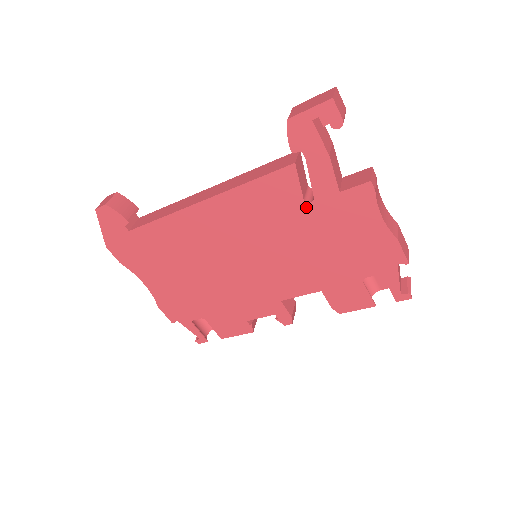
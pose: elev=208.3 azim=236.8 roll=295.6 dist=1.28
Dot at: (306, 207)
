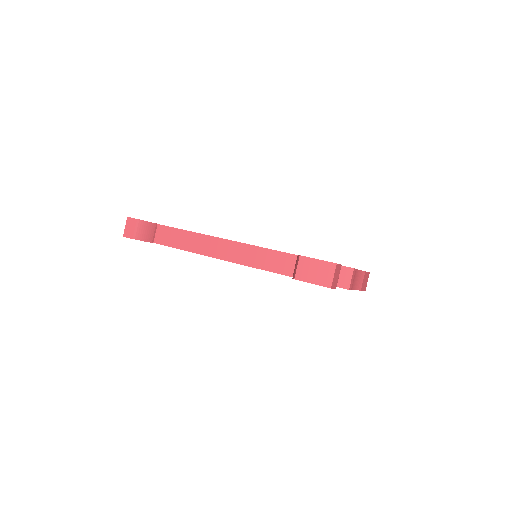
Dot at: occluded
